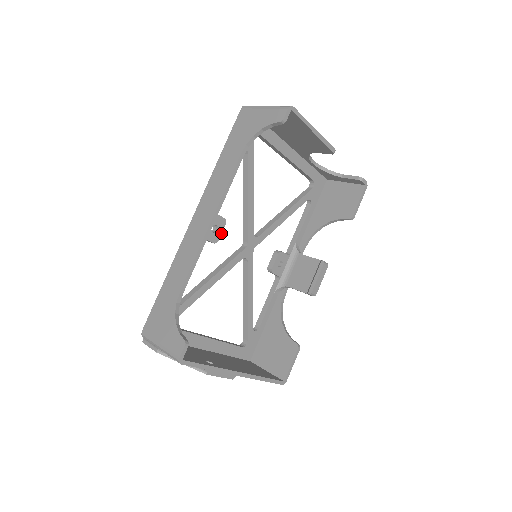
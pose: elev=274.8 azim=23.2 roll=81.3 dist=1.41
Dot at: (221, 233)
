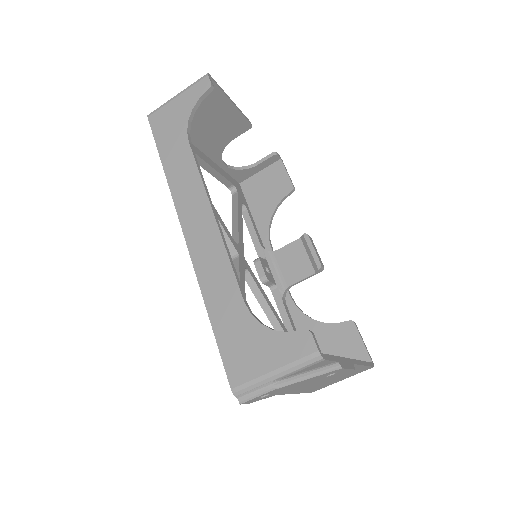
Dot at: occluded
